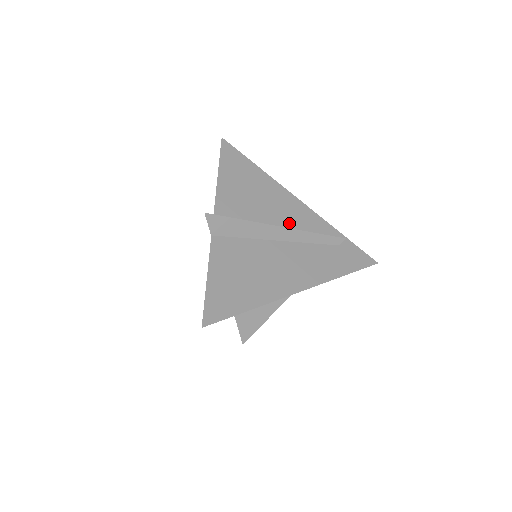
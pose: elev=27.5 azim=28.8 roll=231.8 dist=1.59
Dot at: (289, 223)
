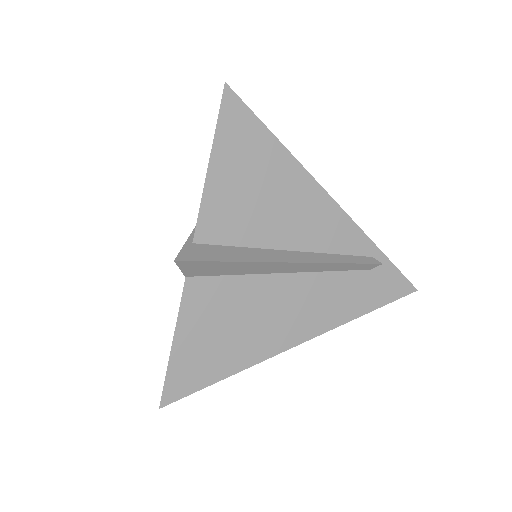
Dot at: (306, 242)
